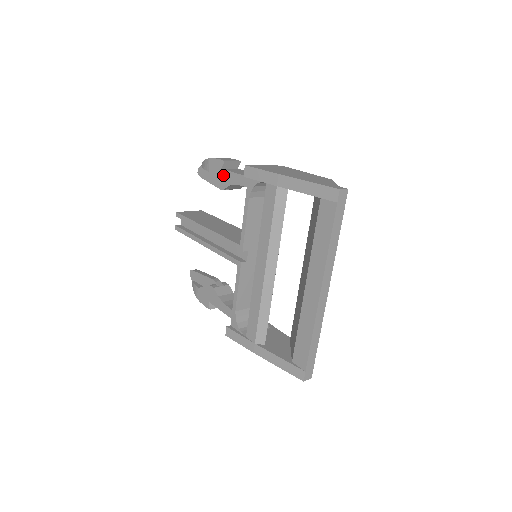
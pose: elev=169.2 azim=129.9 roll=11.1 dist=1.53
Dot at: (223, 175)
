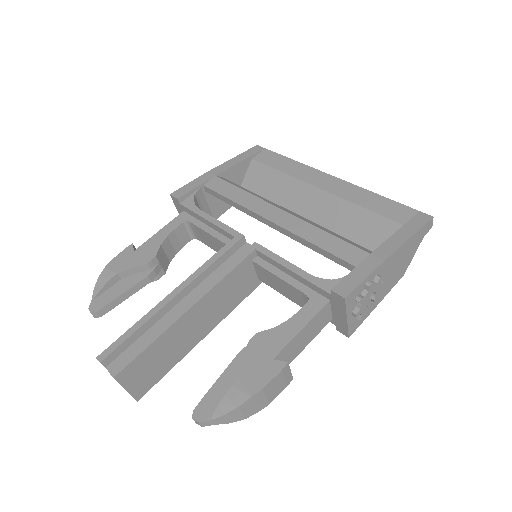
Dot at: (142, 250)
